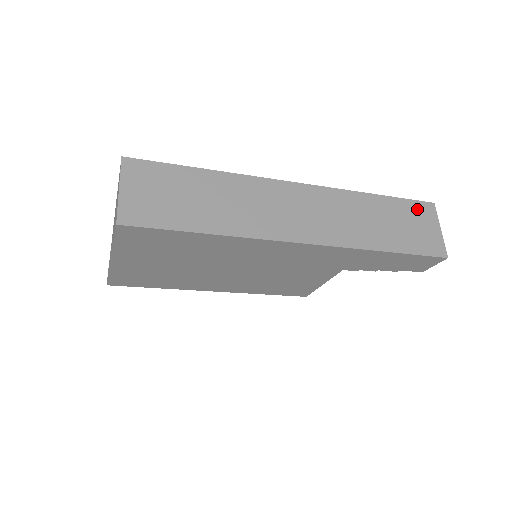
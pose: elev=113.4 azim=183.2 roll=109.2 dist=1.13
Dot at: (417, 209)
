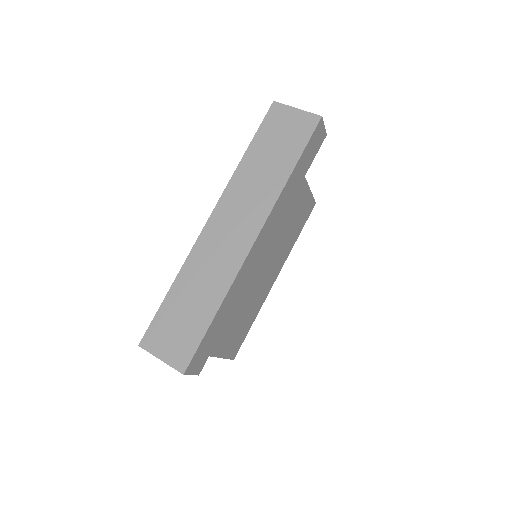
Dot at: (271, 121)
